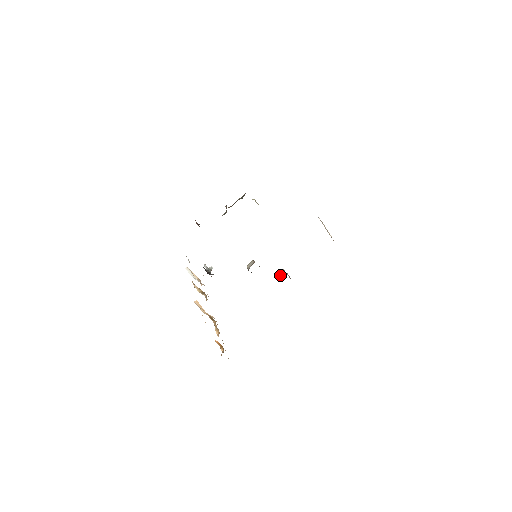
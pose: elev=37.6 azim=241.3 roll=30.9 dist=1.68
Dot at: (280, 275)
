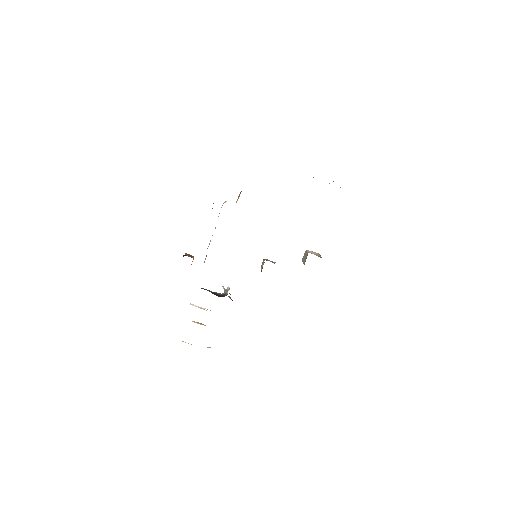
Dot at: (304, 258)
